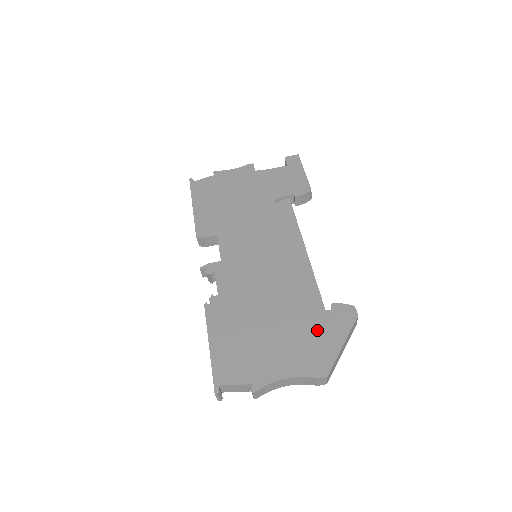
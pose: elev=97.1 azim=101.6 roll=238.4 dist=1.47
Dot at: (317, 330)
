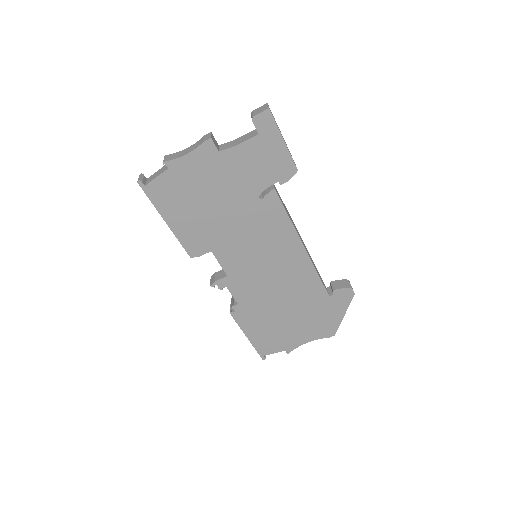
Dot at: (325, 311)
